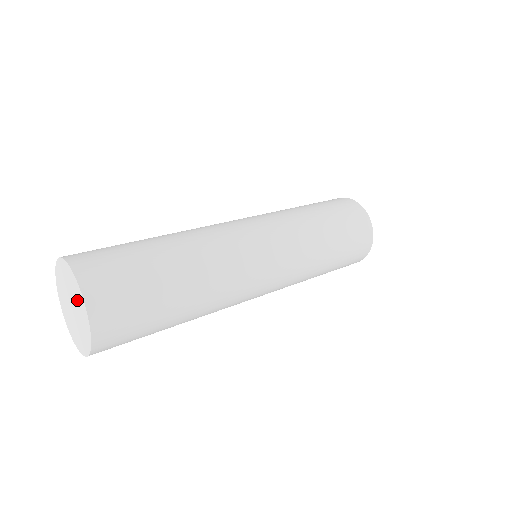
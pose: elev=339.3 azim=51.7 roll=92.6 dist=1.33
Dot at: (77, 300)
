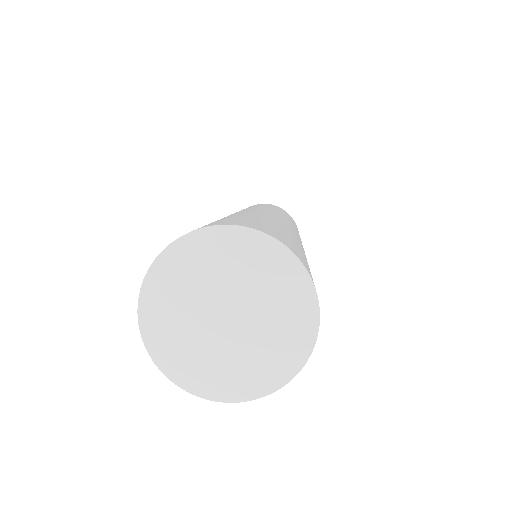
Dot at: (278, 329)
